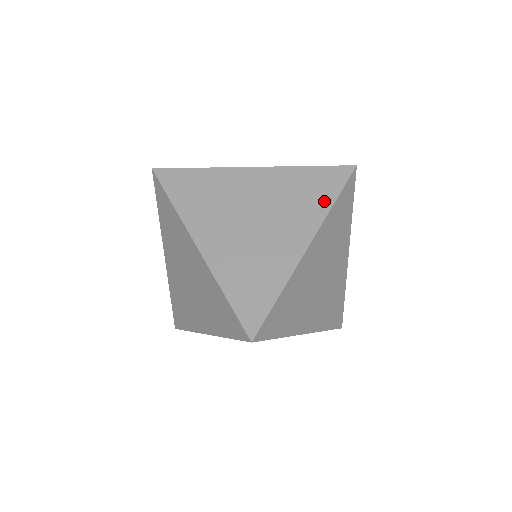
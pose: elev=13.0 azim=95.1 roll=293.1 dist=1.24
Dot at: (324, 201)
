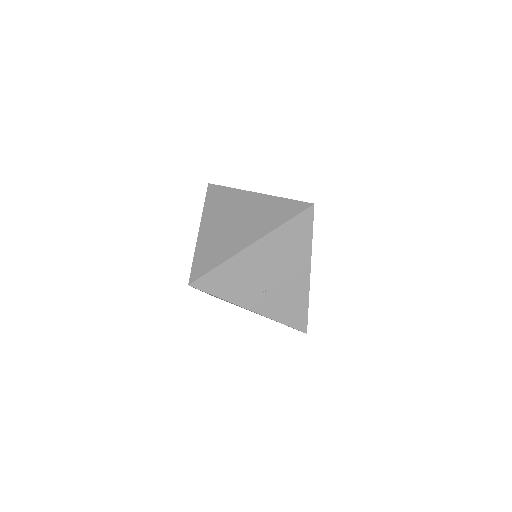
Dot at: occluded
